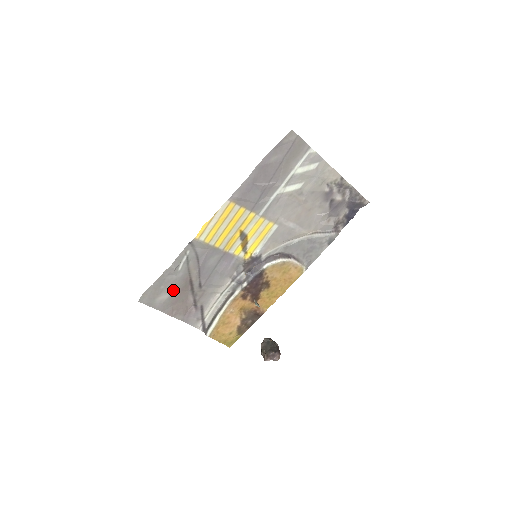
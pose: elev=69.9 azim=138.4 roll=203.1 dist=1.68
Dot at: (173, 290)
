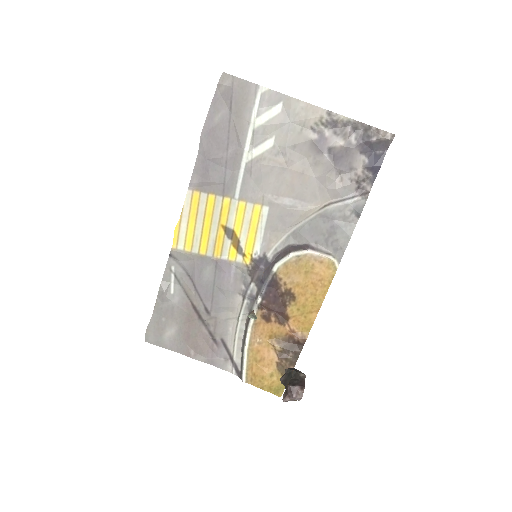
Dot at: (177, 321)
